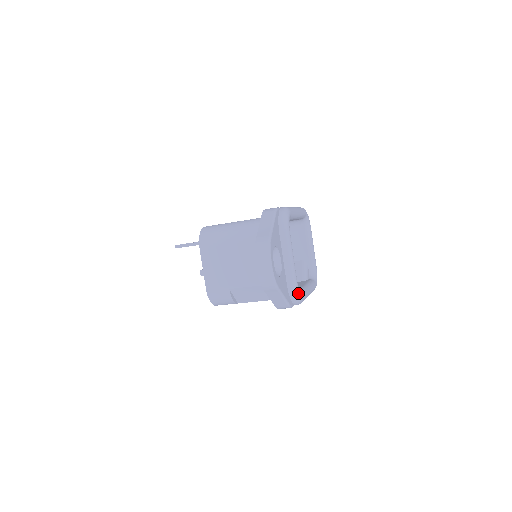
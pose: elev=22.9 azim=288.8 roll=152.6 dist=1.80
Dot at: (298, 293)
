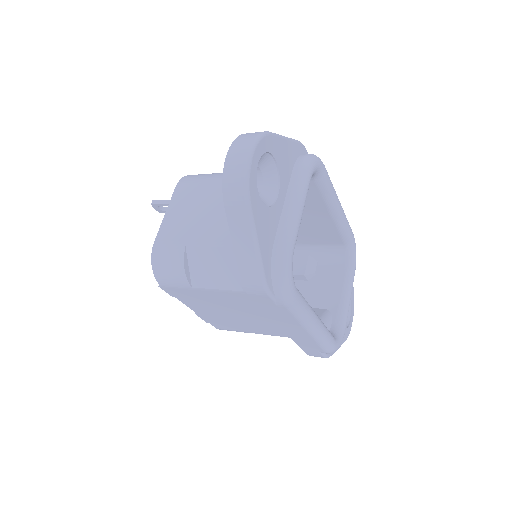
Dot at: (288, 268)
